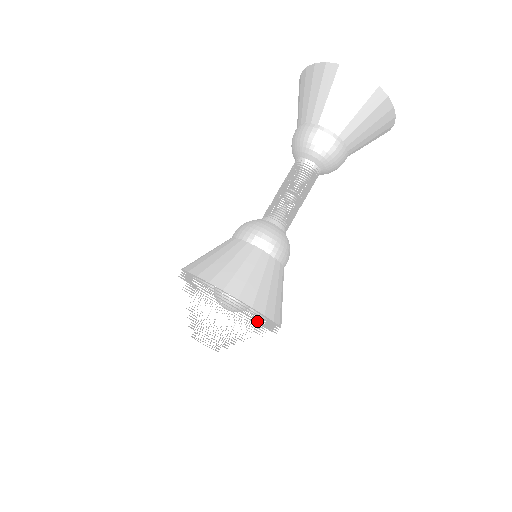
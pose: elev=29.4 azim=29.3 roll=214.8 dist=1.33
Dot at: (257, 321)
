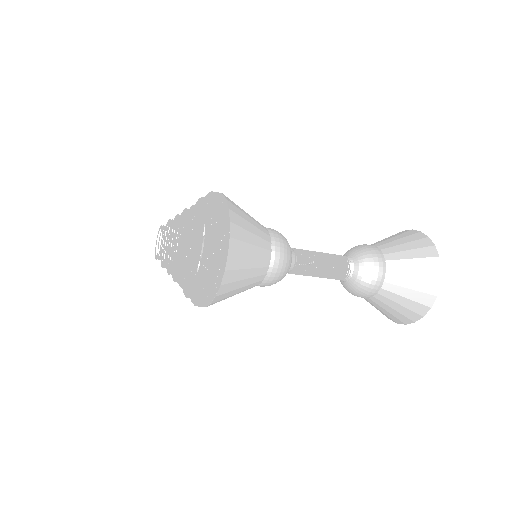
Dot at: (213, 263)
